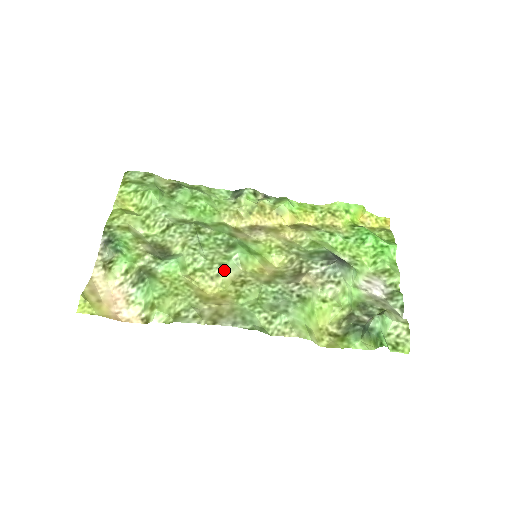
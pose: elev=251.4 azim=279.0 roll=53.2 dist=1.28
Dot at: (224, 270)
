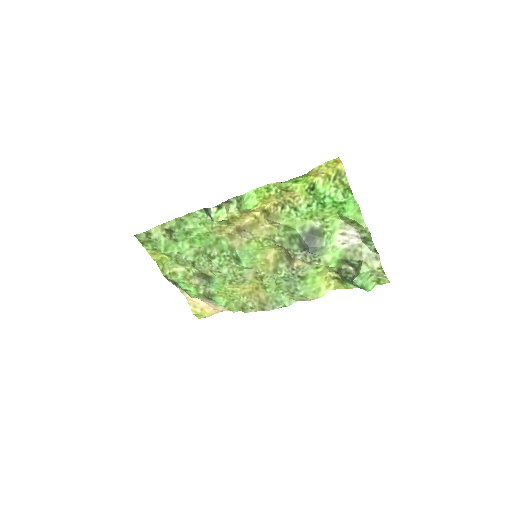
Dot at: (245, 277)
